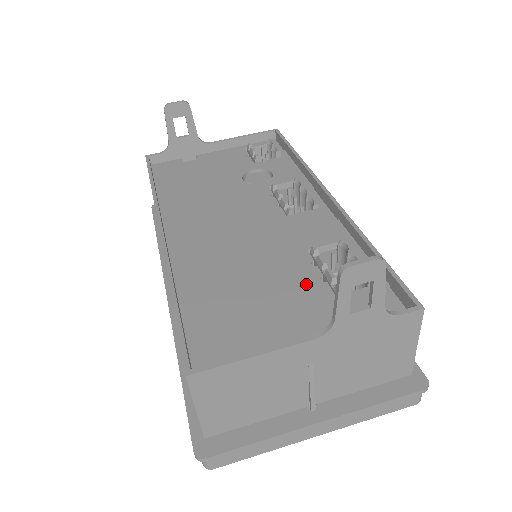
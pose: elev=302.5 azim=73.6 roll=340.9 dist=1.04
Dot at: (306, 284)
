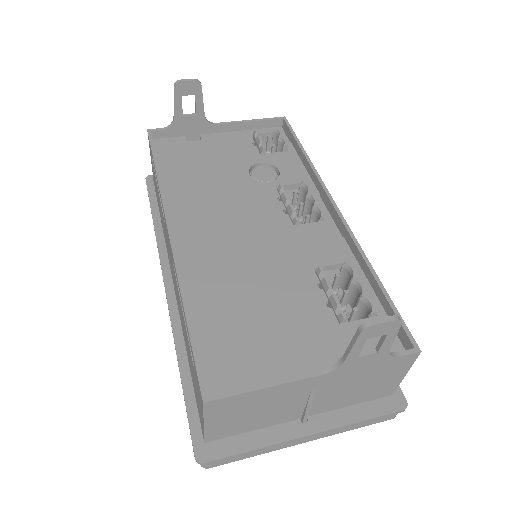
Dot at: (312, 308)
